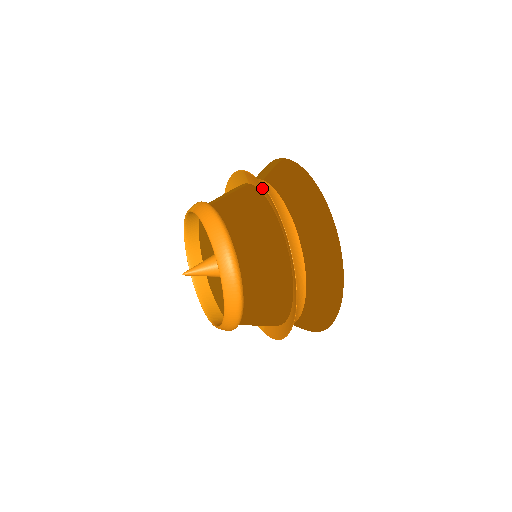
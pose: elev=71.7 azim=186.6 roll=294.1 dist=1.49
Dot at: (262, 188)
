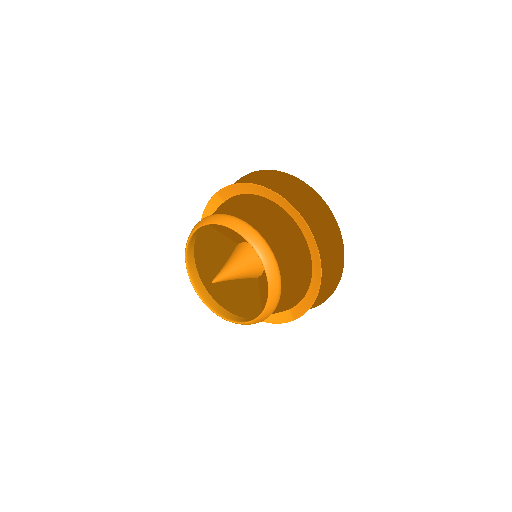
Dot at: (241, 188)
